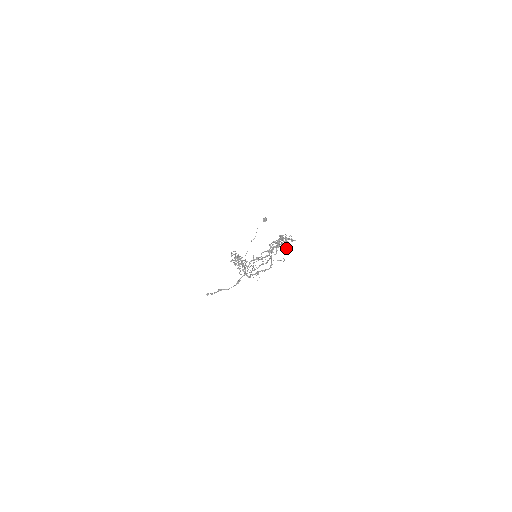
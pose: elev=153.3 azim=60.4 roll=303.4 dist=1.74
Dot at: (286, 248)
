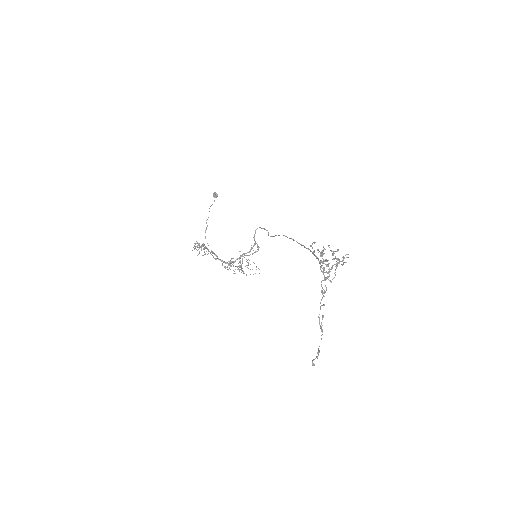
Dot at: occluded
